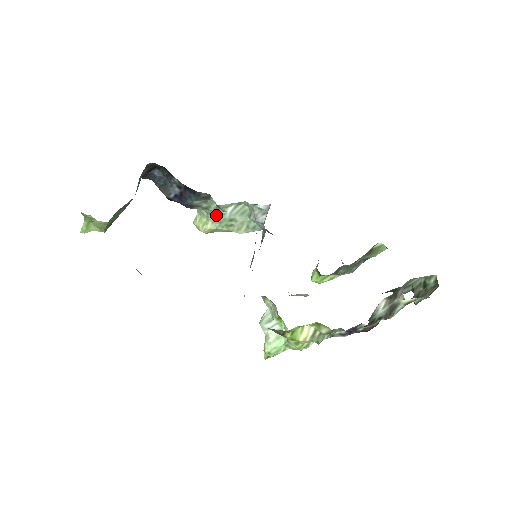
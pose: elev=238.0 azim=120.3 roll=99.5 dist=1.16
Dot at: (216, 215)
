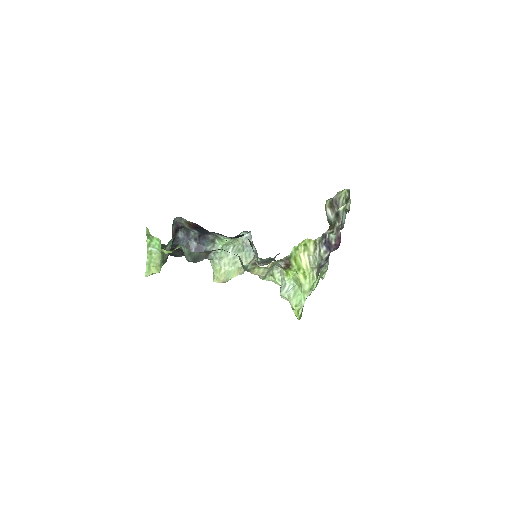
Dot at: (224, 258)
